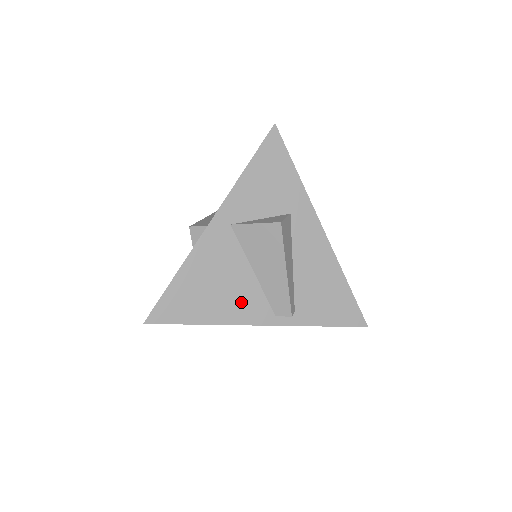
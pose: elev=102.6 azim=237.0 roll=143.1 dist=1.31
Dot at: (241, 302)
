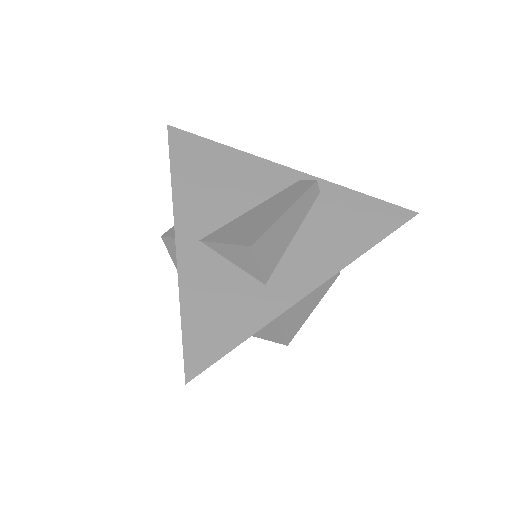
Dot at: occluded
